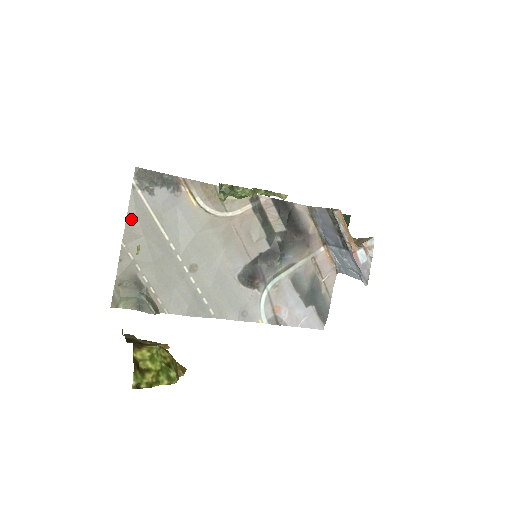
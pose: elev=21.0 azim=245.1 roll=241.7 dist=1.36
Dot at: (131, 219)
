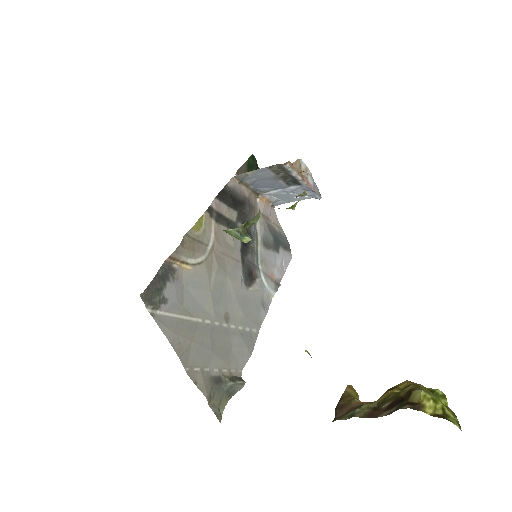
Dot at: (175, 342)
